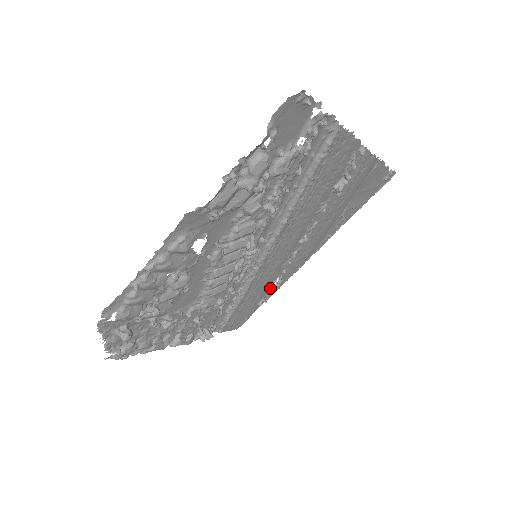
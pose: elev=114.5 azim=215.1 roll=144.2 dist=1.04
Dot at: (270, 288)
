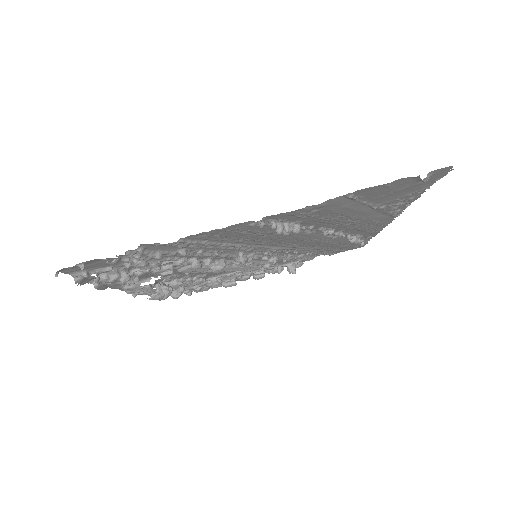
Dot at: occluded
